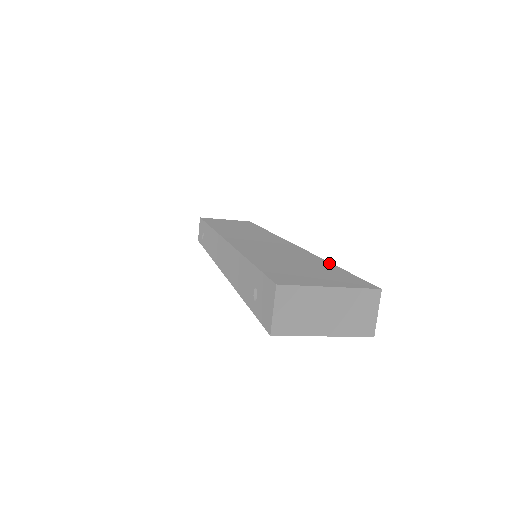
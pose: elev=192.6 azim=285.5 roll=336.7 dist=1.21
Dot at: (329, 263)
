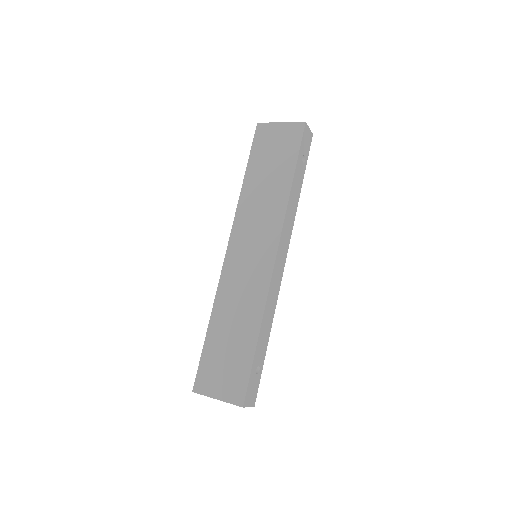
Dot at: (256, 340)
